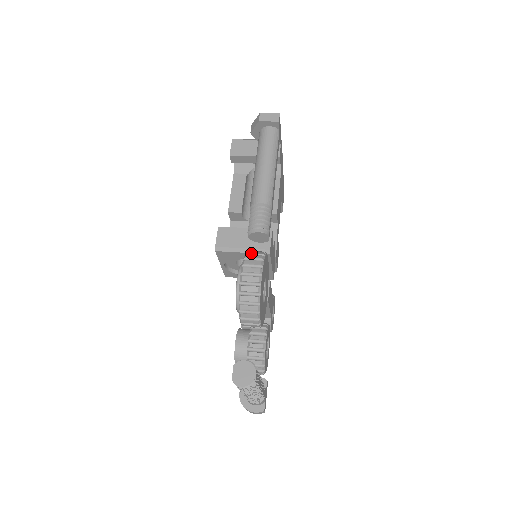
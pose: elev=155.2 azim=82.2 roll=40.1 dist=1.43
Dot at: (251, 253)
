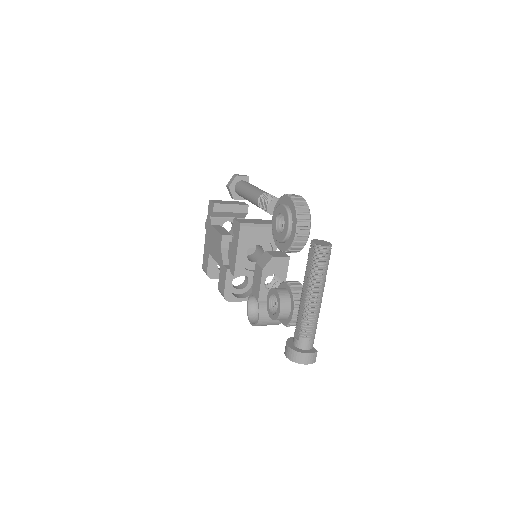
Dot at: occluded
